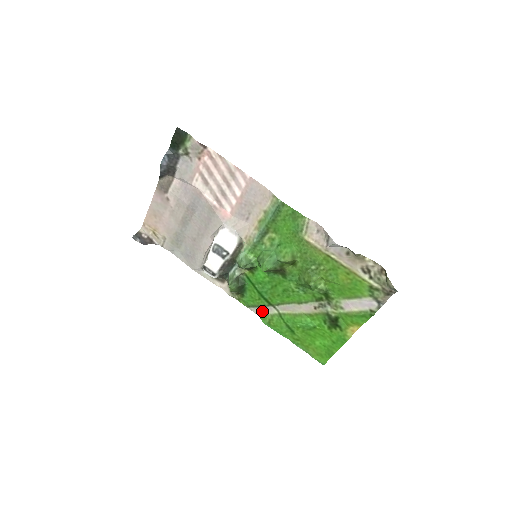
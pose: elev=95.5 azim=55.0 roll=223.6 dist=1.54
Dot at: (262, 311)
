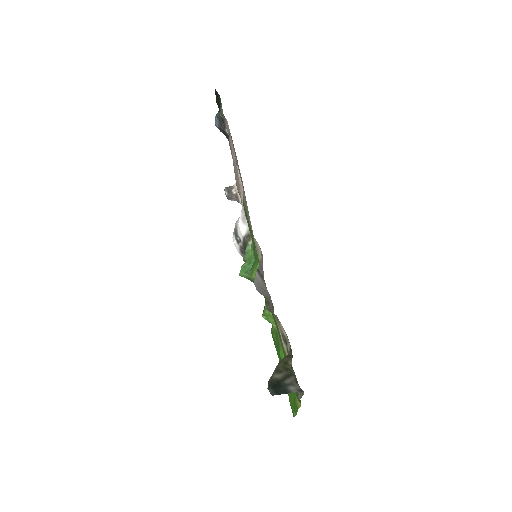
Dot at: occluded
